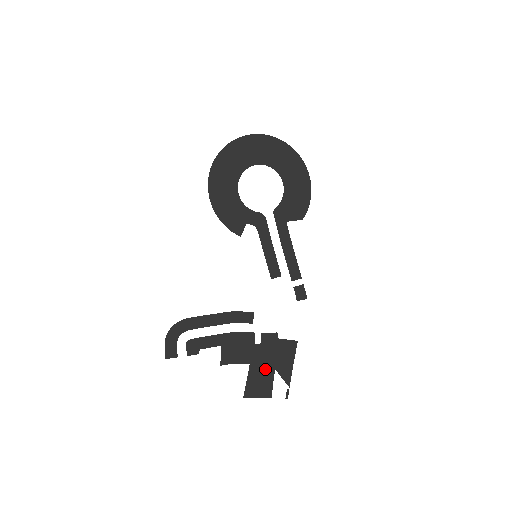
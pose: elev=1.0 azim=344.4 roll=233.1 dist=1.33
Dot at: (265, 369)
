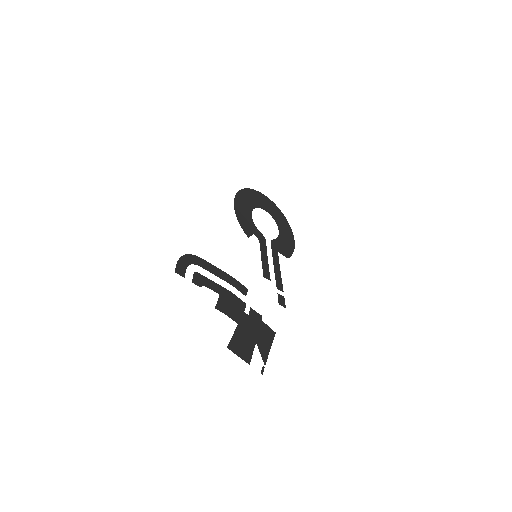
Dot at: (249, 337)
